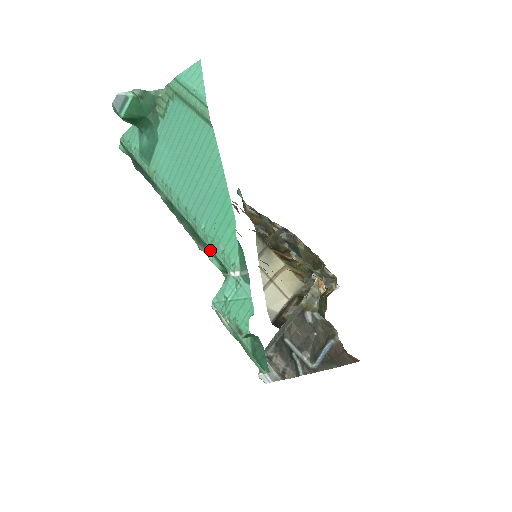
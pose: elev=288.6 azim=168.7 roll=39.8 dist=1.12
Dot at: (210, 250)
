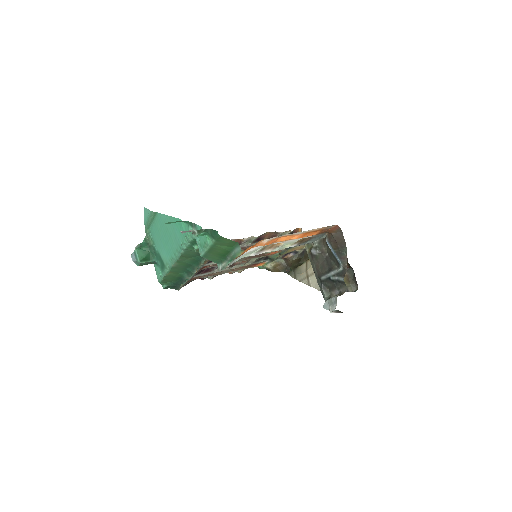
Dot at: (194, 249)
